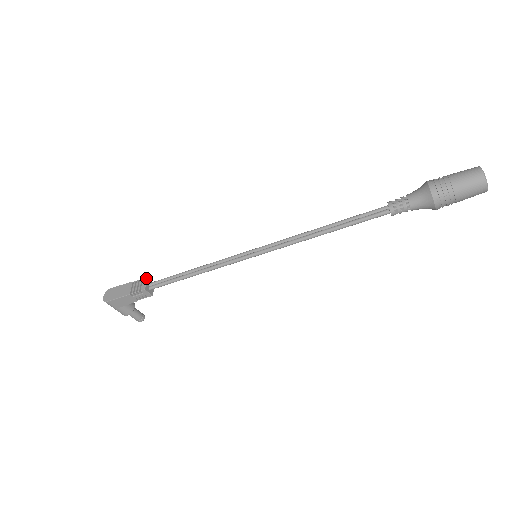
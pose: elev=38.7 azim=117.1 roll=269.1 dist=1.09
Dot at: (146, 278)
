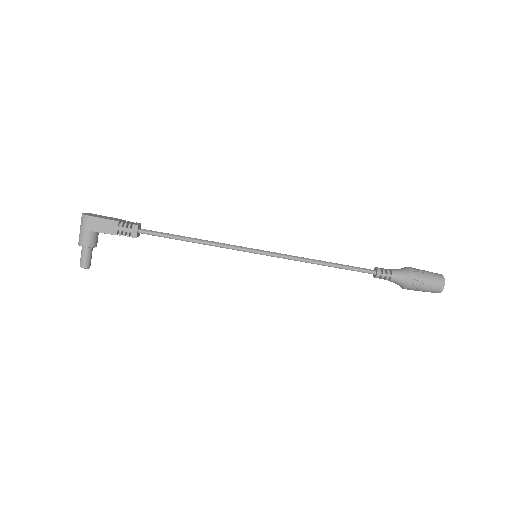
Dot at: (140, 223)
